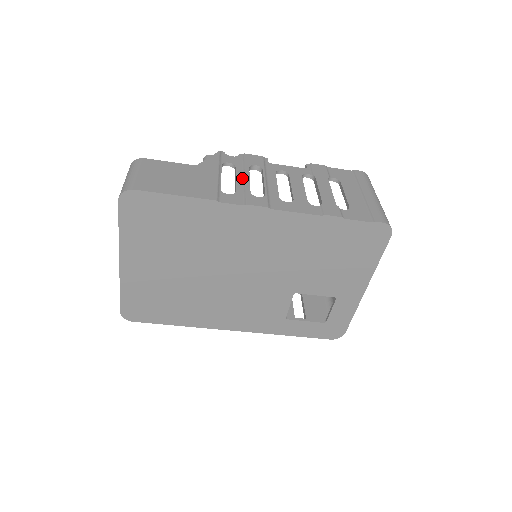
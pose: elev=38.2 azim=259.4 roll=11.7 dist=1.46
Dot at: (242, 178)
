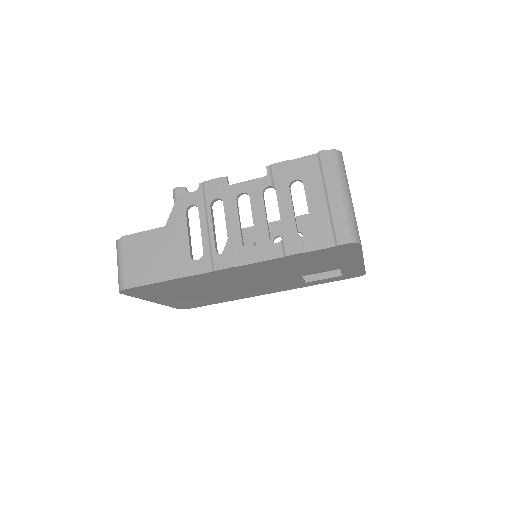
Dot at: (206, 227)
